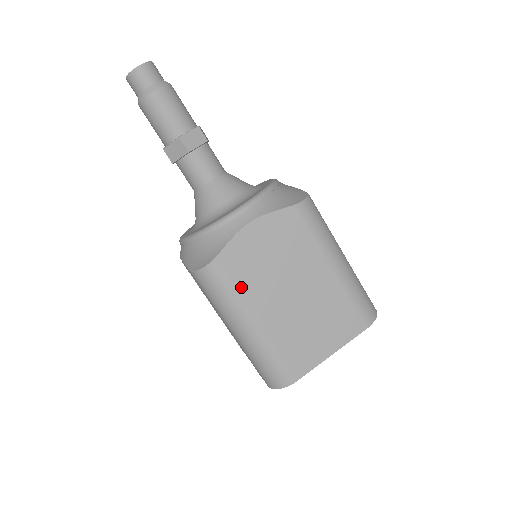
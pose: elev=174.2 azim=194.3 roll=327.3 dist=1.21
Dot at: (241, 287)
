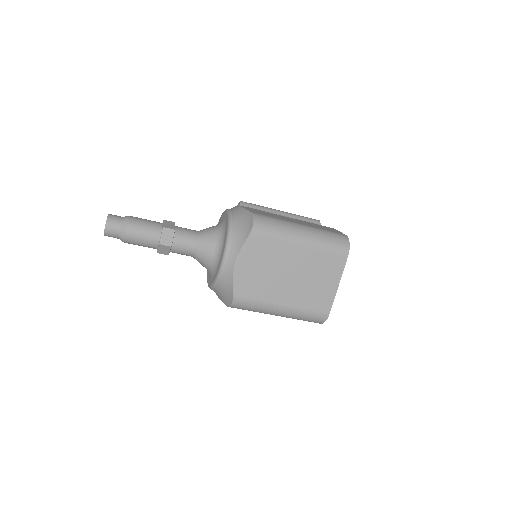
Dot at: (259, 297)
